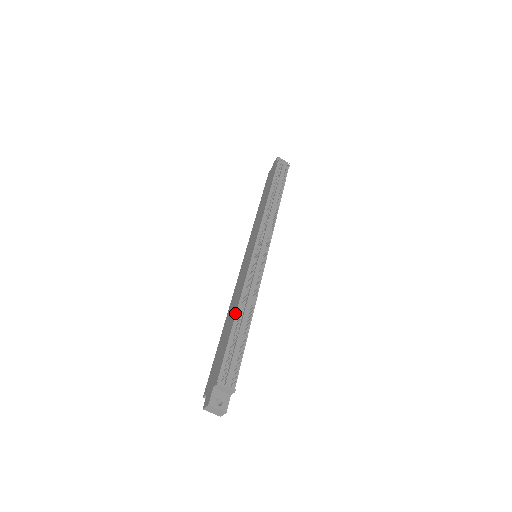
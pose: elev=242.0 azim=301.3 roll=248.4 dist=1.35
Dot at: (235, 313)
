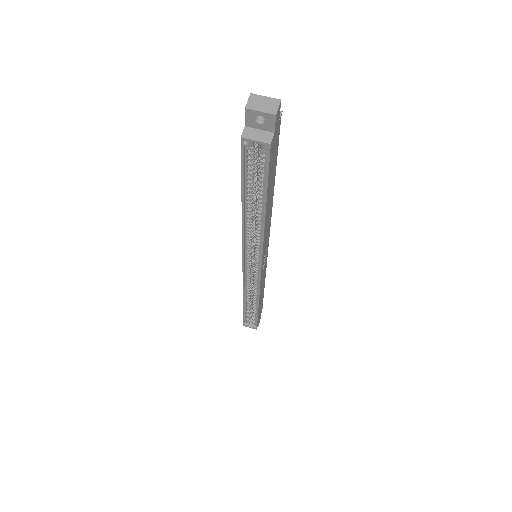
Dot at: occluded
